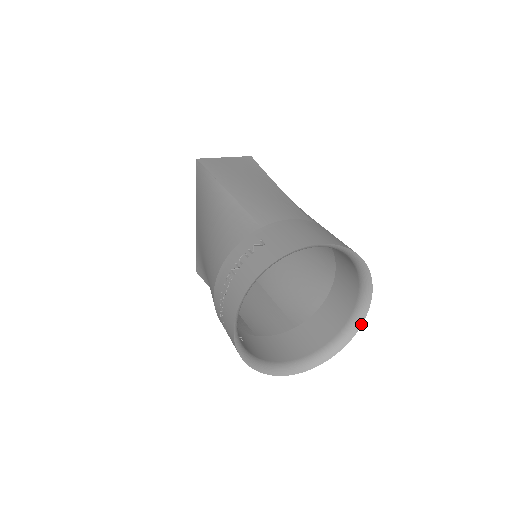
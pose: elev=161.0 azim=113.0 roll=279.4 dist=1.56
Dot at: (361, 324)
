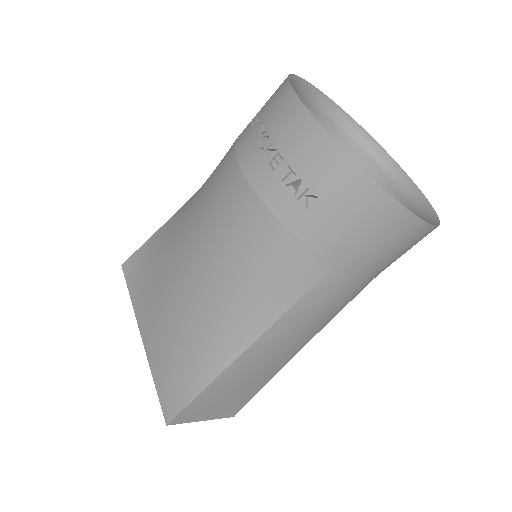
Dot at: (426, 200)
